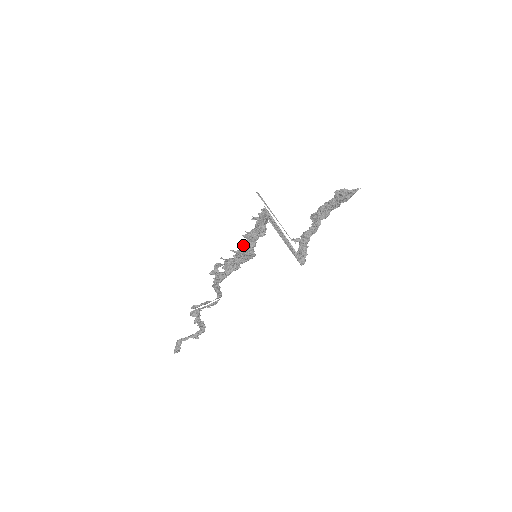
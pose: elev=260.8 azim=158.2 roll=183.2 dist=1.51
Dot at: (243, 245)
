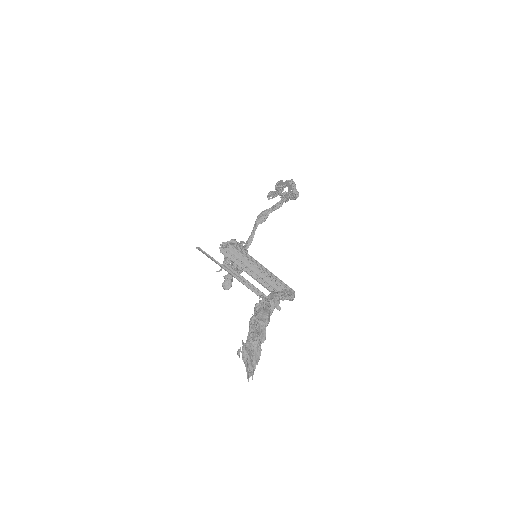
Dot at: occluded
